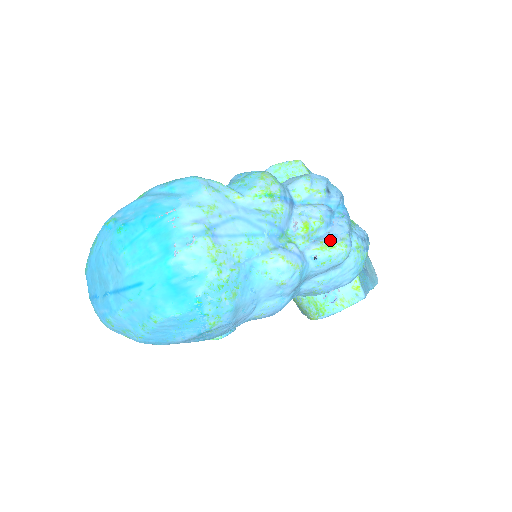
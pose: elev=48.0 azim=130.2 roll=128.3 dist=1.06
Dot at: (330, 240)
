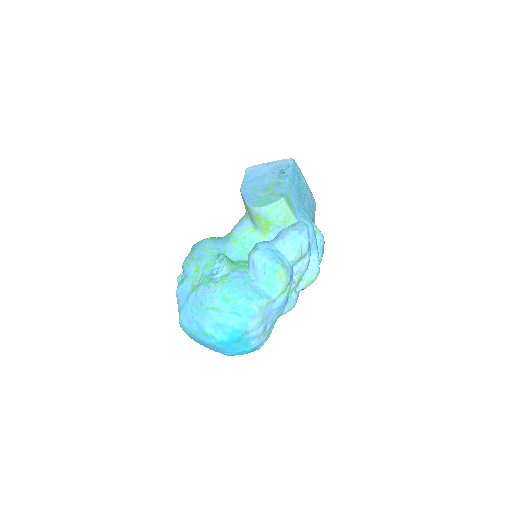
Dot at: (310, 277)
